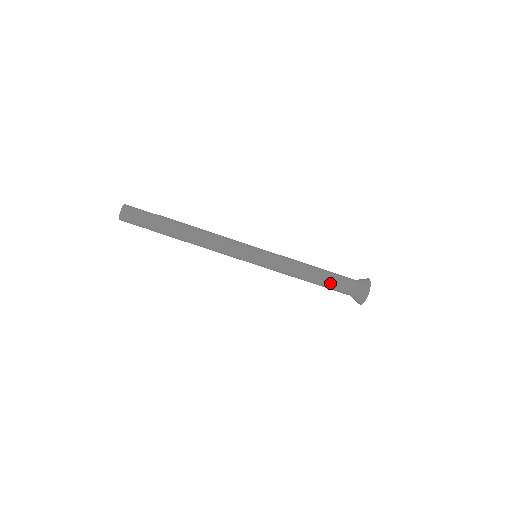
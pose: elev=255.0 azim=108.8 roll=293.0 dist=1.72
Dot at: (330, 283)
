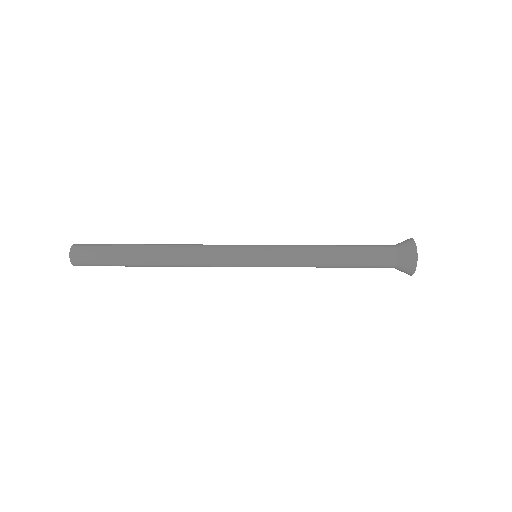
Dot at: (362, 256)
